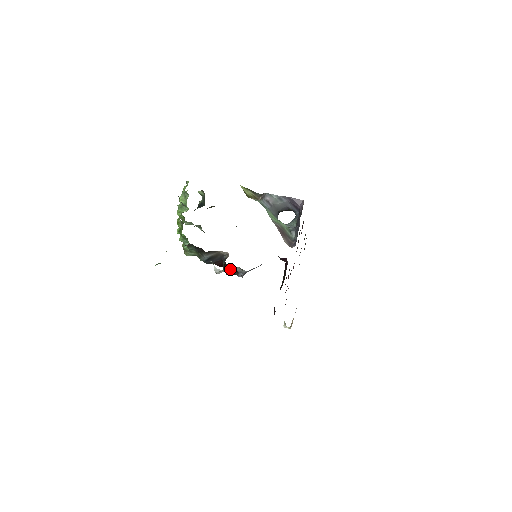
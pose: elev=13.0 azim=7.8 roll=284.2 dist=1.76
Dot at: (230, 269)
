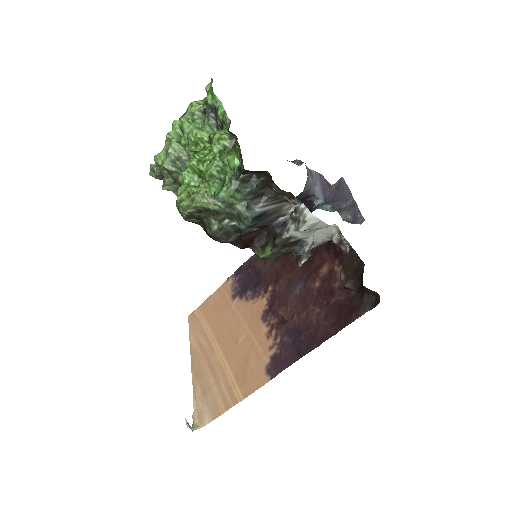
Dot at: (309, 231)
